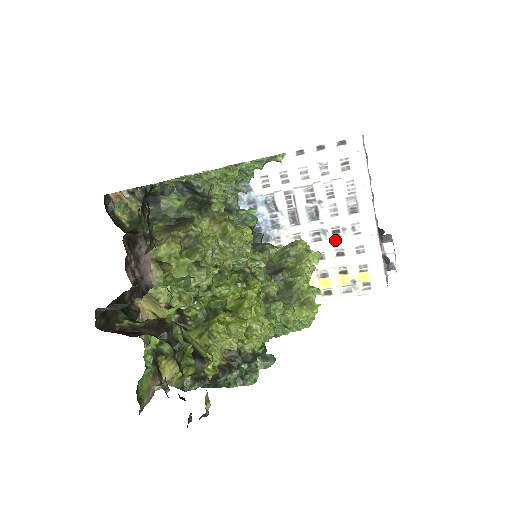
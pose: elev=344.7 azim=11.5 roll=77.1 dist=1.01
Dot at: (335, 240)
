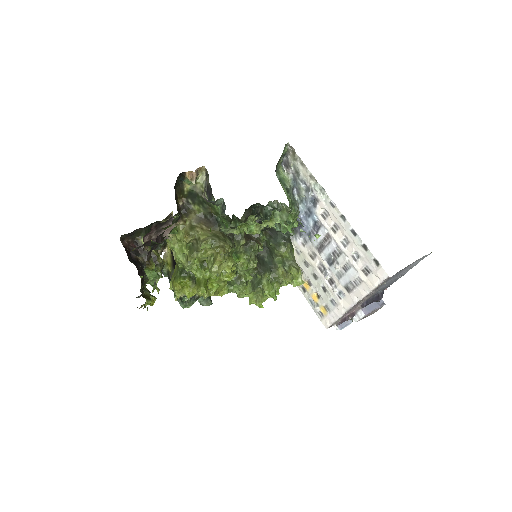
Dot at: (327, 283)
